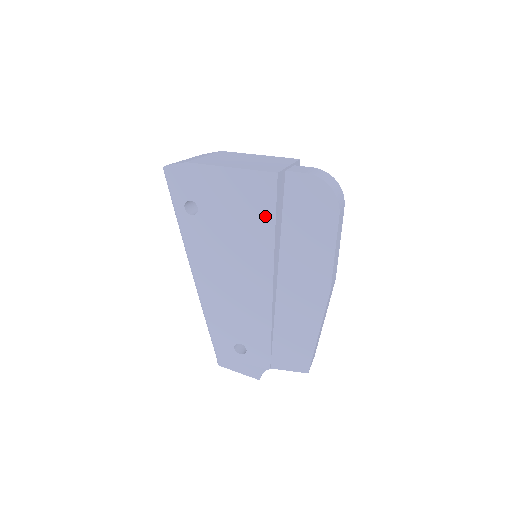
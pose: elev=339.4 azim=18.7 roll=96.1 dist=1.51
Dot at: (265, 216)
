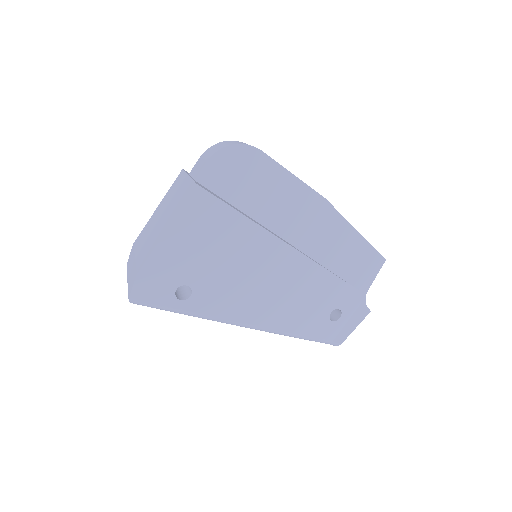
Dot at: (230, 220)
